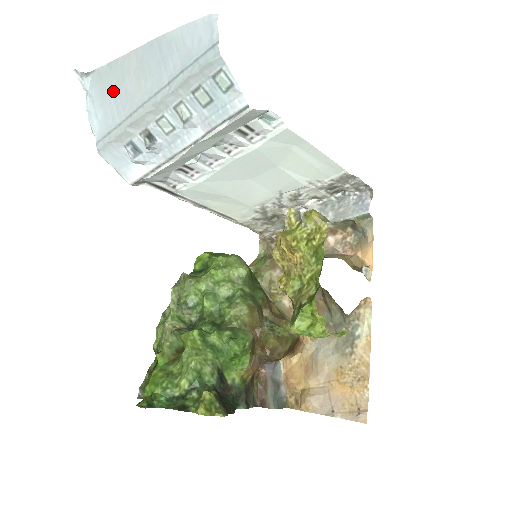
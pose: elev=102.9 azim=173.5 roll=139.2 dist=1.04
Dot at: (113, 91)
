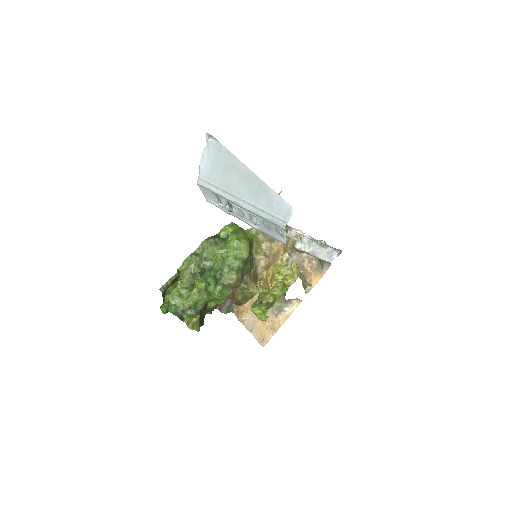
Dot at: (223, 168)
